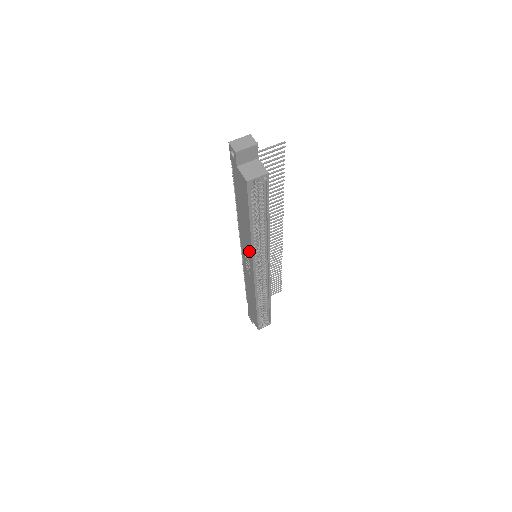
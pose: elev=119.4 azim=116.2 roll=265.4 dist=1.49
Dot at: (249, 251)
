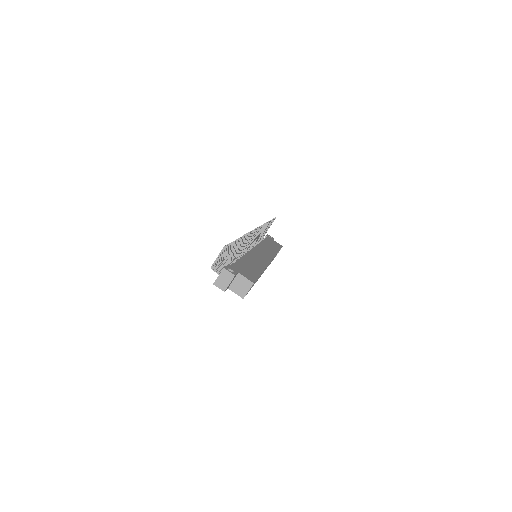
Dot at: occluded
